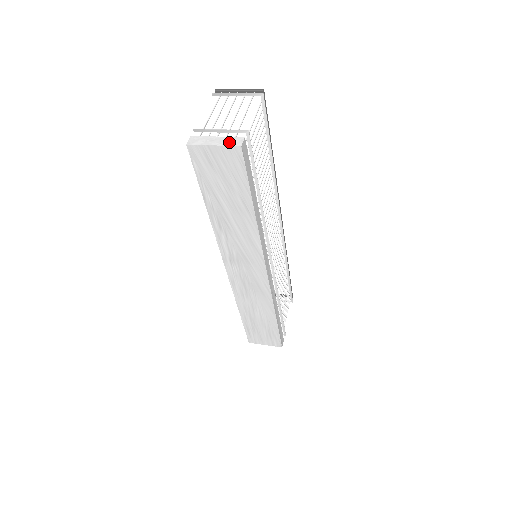
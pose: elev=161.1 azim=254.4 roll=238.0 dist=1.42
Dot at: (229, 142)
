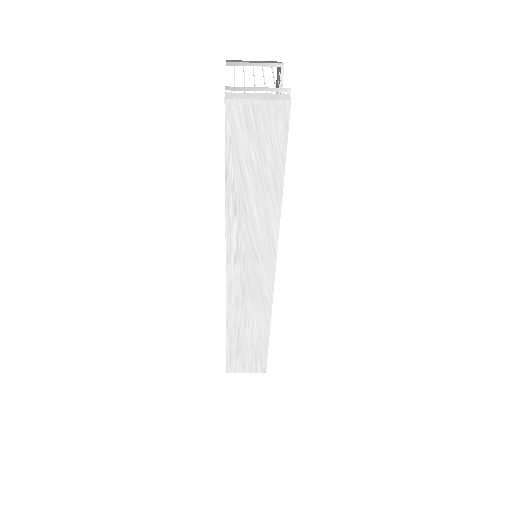
Dot at: (275, 97)
